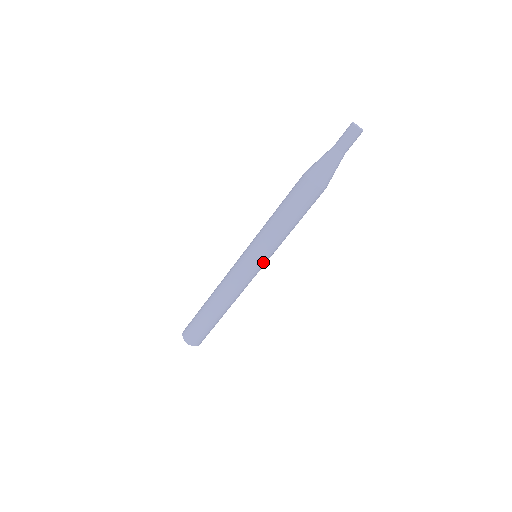
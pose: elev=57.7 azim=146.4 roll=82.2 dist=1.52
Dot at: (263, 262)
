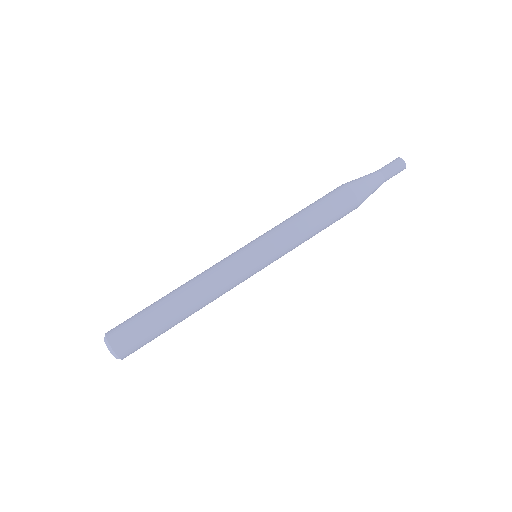
Dot at: (265, 260)
